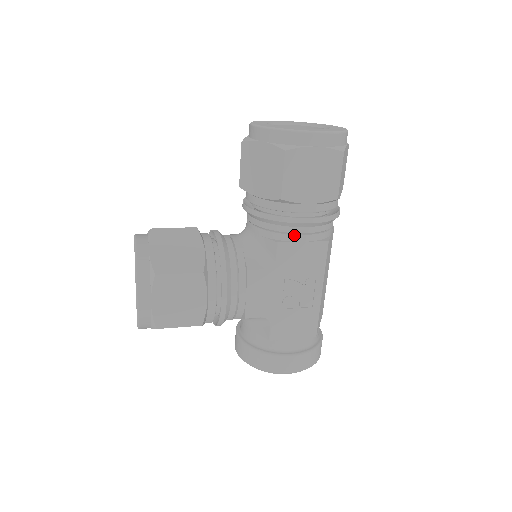
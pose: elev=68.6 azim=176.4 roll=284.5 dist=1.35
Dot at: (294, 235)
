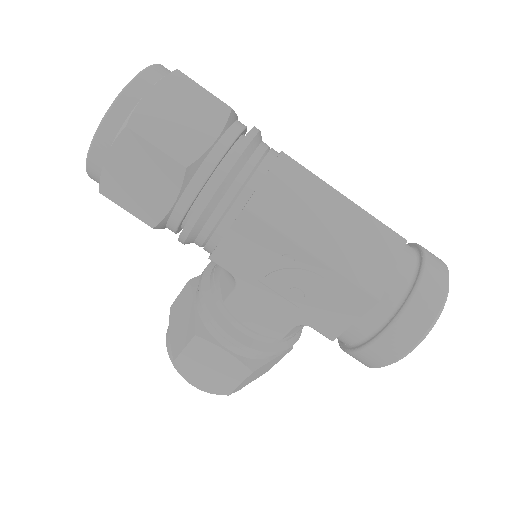
Dot at: (211, 238)
